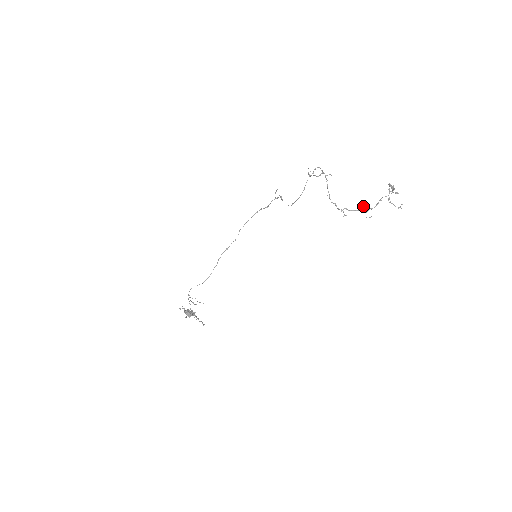
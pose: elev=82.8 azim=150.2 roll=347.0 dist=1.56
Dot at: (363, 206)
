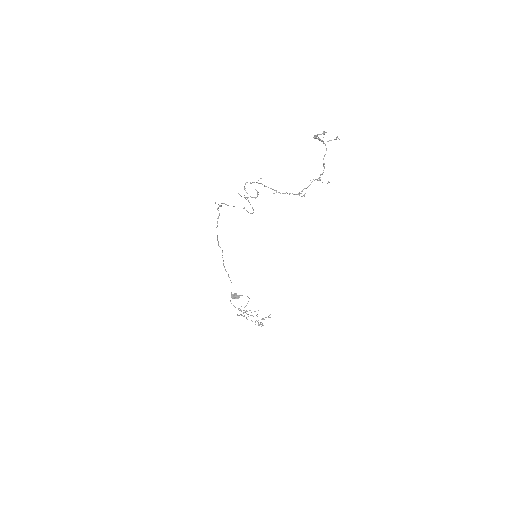
Dot at: (314, 180)
